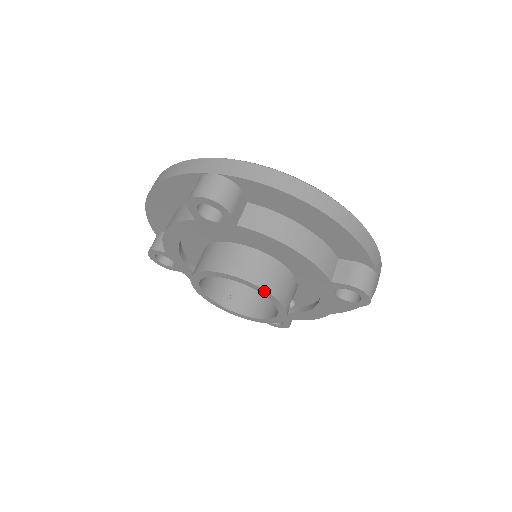
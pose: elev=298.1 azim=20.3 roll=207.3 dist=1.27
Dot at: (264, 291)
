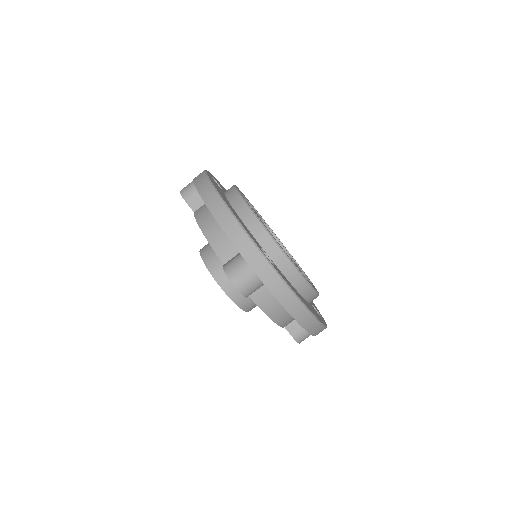
Dot at: (241, 308)
